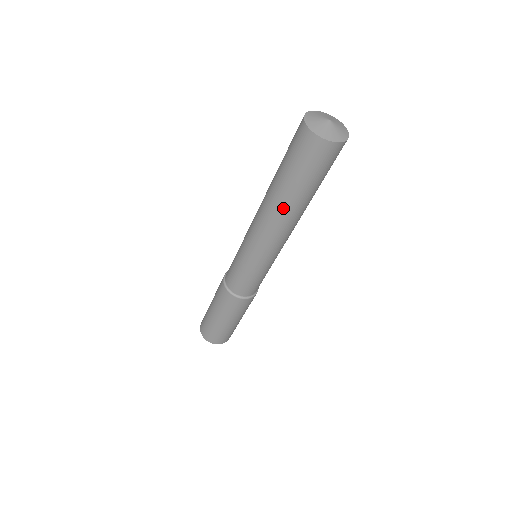
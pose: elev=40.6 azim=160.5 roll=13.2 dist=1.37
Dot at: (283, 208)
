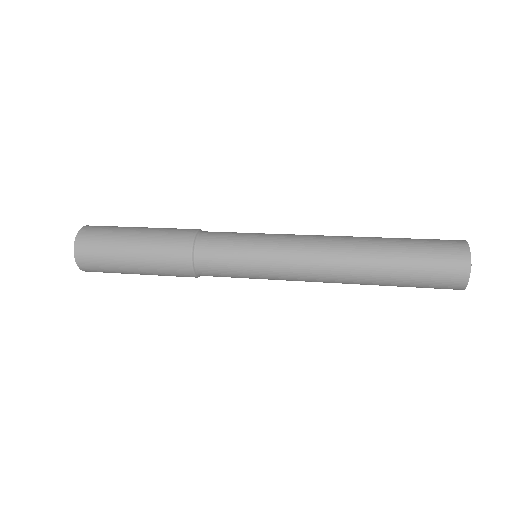
Dot at: (363, 284)
